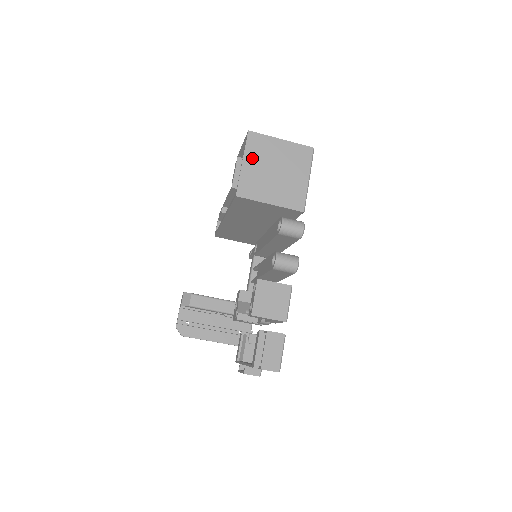
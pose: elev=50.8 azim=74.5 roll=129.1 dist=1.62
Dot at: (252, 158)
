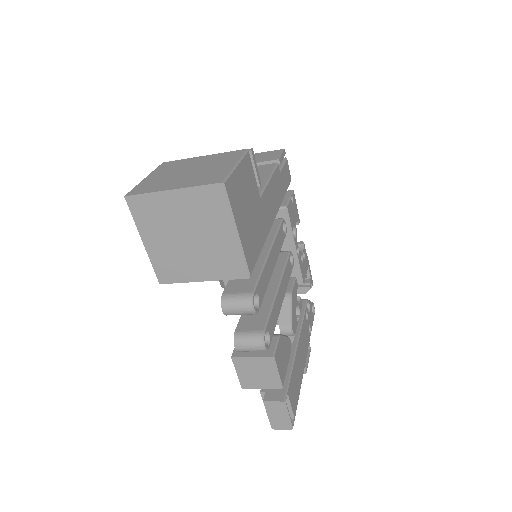
Dot at: (150, 232)
